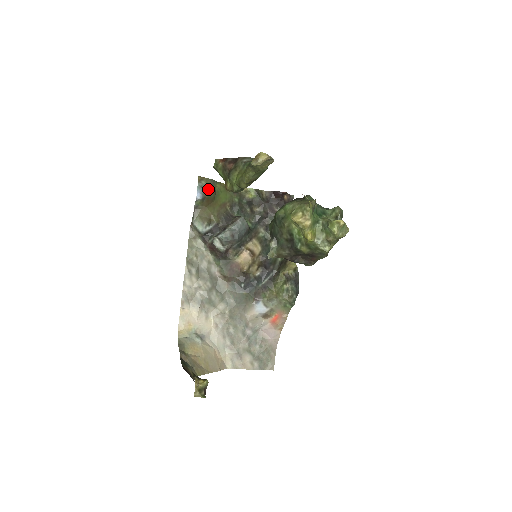
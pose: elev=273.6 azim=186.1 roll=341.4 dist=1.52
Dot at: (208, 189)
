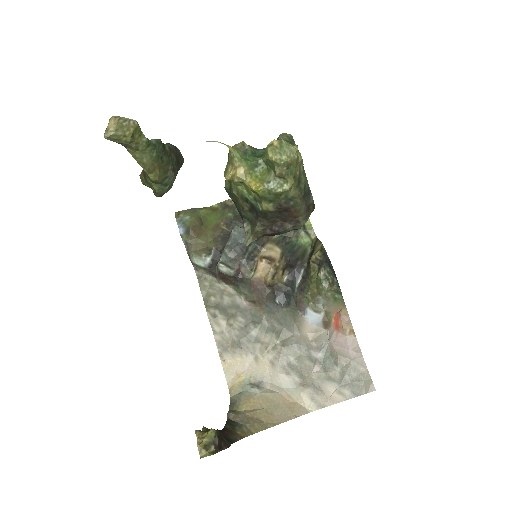
Dot at: (188, 219)
